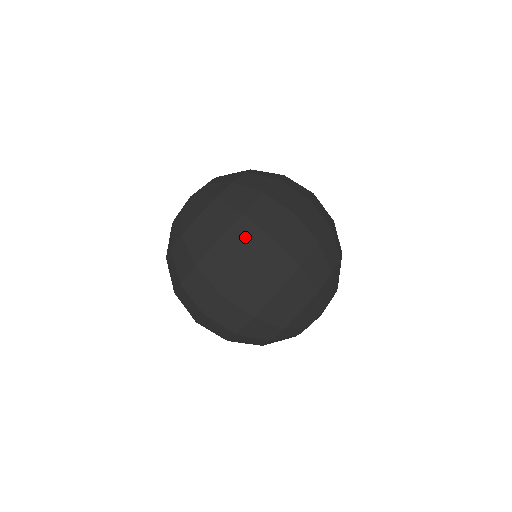
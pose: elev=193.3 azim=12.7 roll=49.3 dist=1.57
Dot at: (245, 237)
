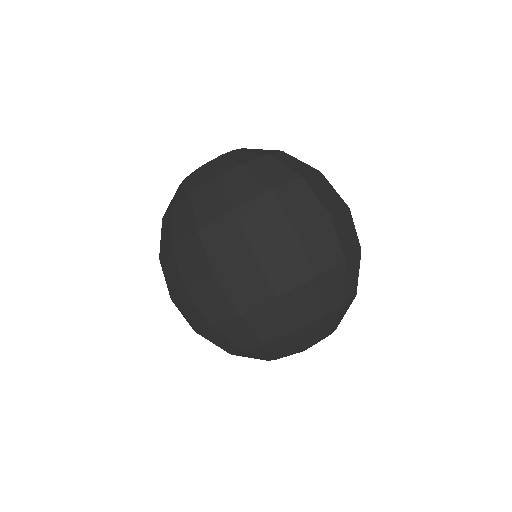
Dot at: (192, 257)
